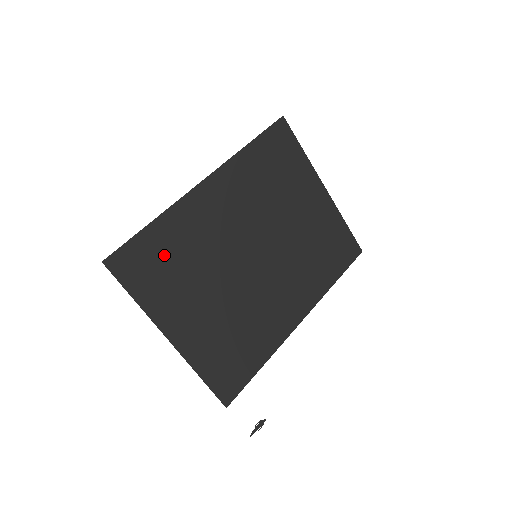
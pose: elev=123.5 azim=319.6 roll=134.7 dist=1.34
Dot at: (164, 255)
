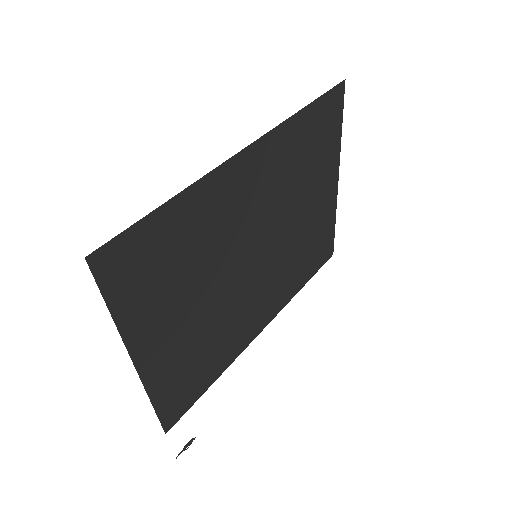
Dot at: (167, 250)
